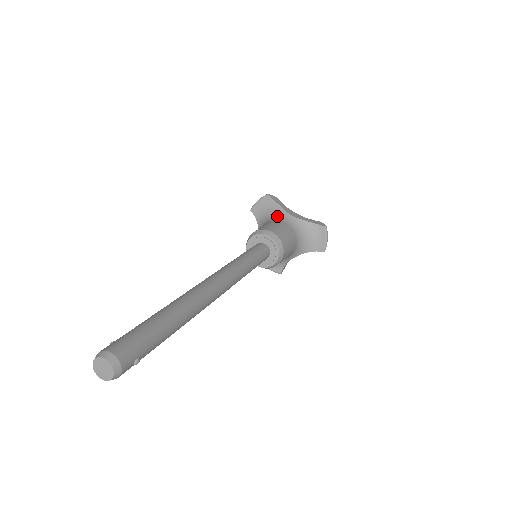
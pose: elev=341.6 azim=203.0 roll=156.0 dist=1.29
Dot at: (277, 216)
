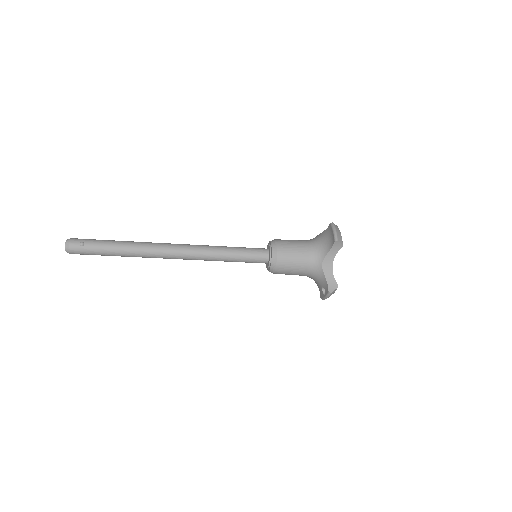
Dot at: occluded
